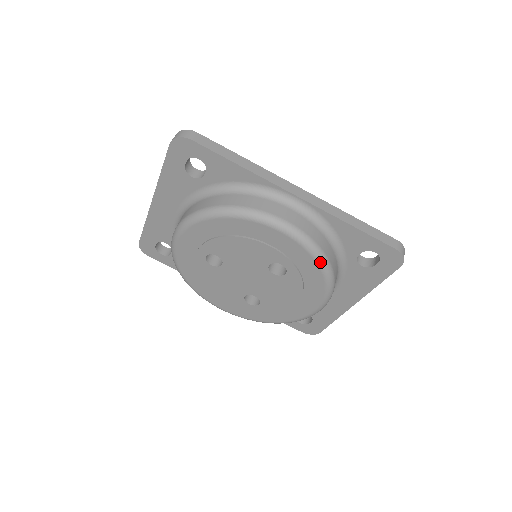
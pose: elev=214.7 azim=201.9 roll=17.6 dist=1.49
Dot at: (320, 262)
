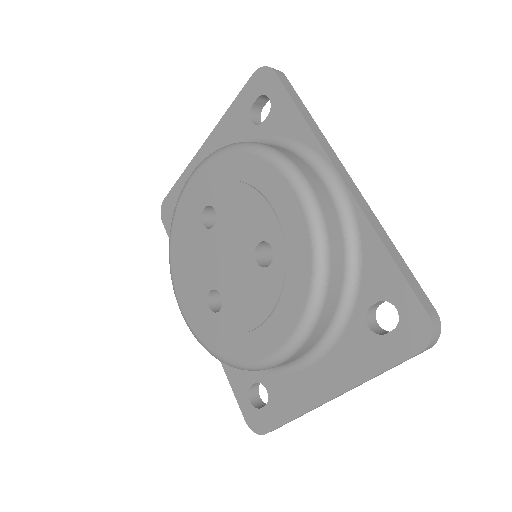
Dot at: (317, 261)
